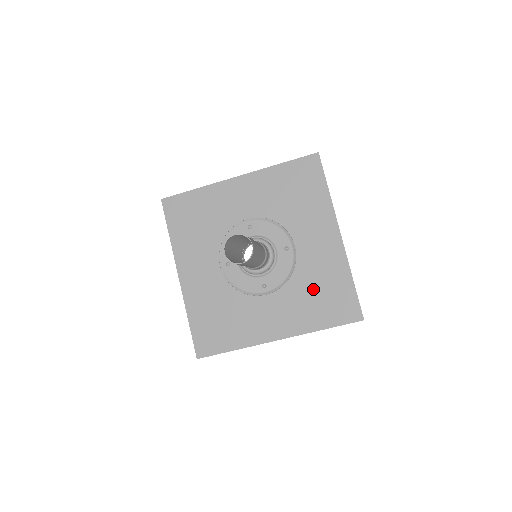
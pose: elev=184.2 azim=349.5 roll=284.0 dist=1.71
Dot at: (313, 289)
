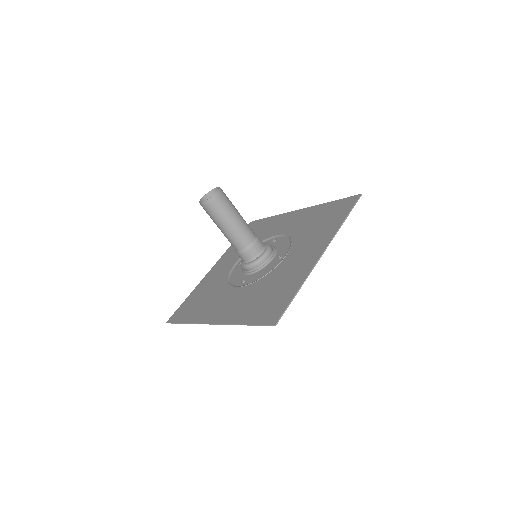
Dot at: (267, 290)
